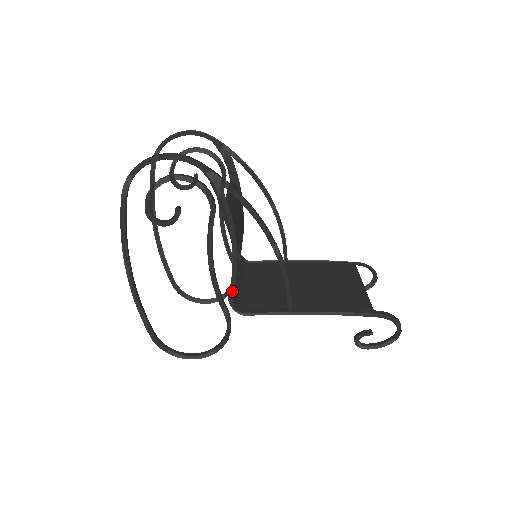
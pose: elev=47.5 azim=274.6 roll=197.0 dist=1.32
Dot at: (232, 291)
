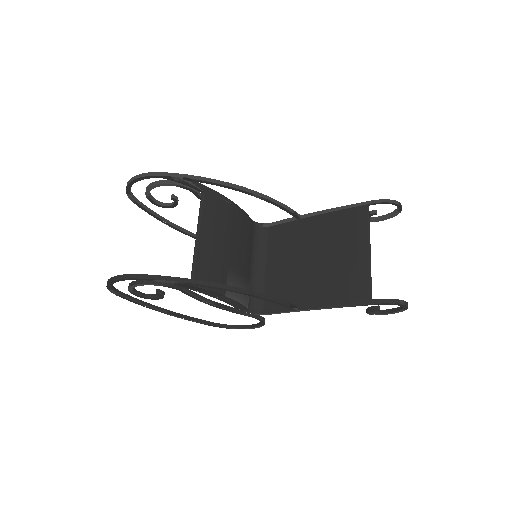
Dot at: (241, 310)
